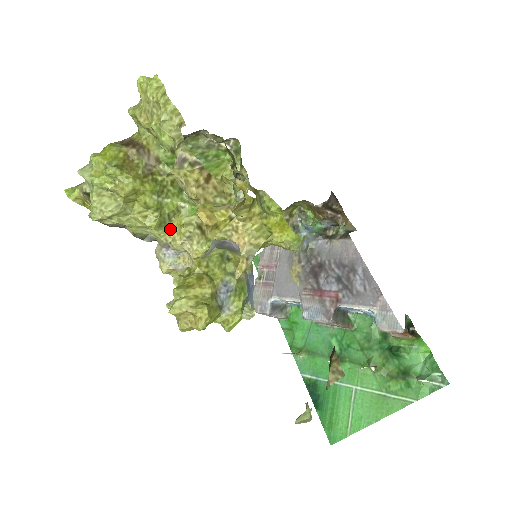
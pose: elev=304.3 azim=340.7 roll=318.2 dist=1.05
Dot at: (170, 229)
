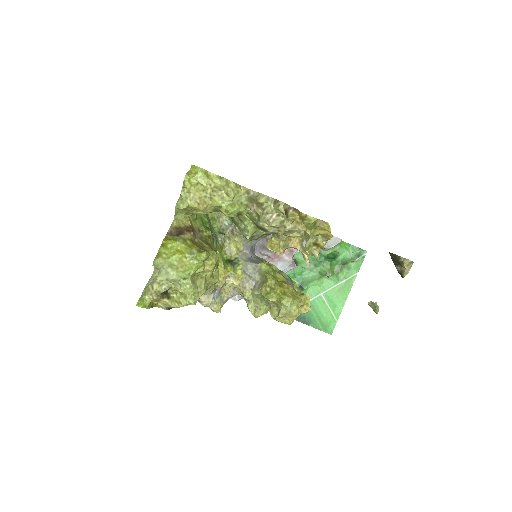
Dot at: occluded
